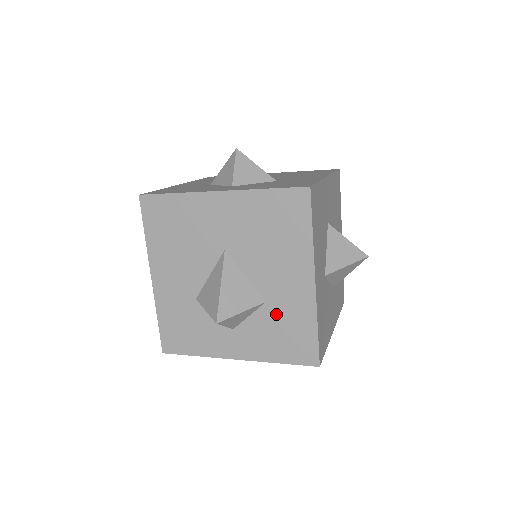
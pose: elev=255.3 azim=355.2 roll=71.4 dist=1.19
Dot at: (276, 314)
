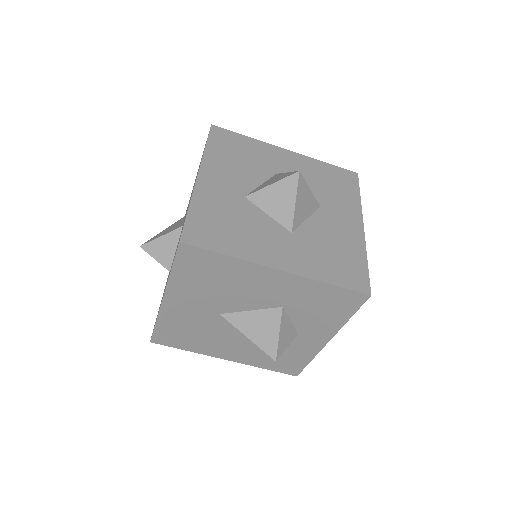
Dot at: occluded
